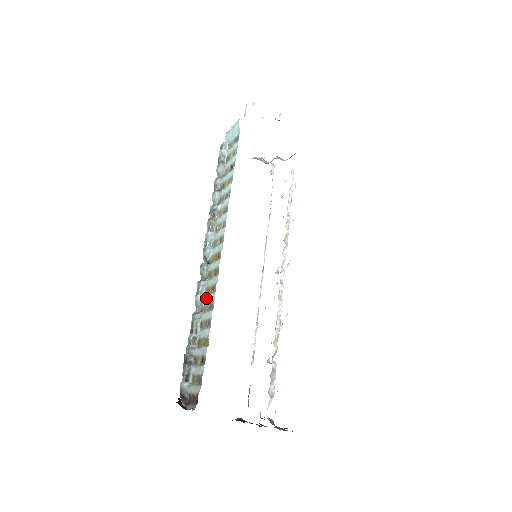
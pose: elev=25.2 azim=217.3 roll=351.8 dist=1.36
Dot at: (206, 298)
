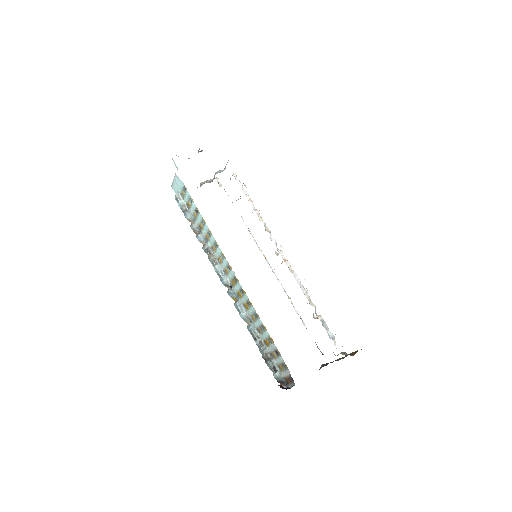
Dot at: (248, 312)
